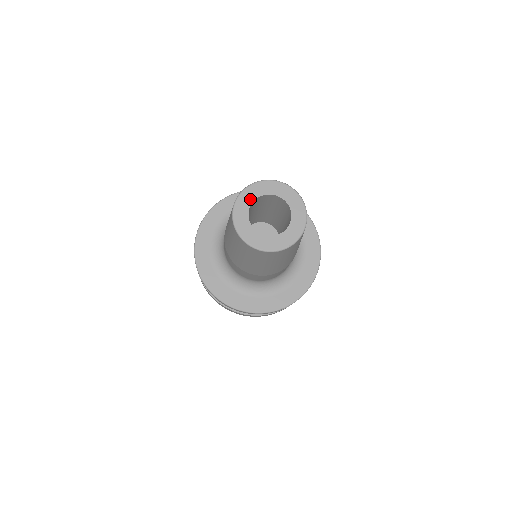
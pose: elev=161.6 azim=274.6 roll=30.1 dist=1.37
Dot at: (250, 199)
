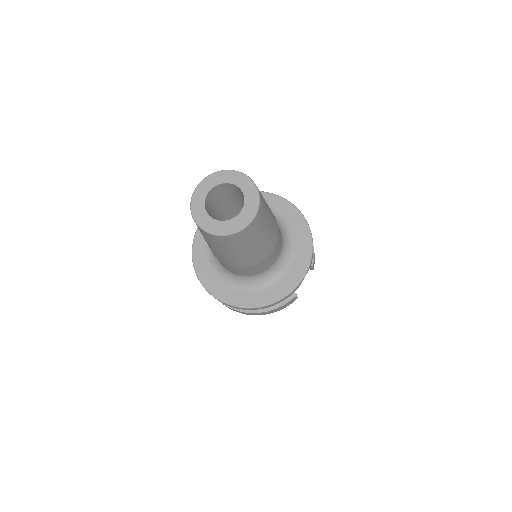
Dot at: (217, 181)
